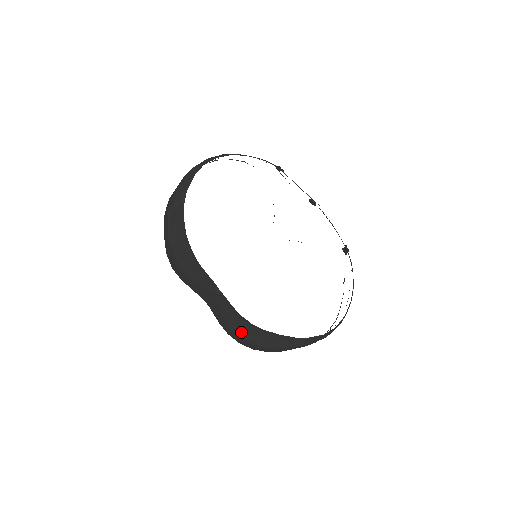
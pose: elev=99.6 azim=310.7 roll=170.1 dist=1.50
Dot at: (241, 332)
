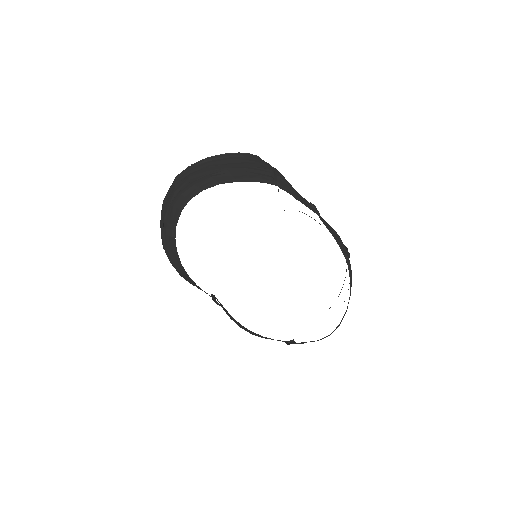
Dot at: (244, 329)
